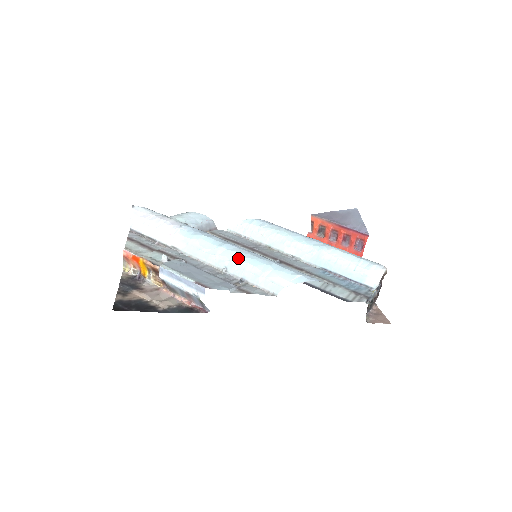
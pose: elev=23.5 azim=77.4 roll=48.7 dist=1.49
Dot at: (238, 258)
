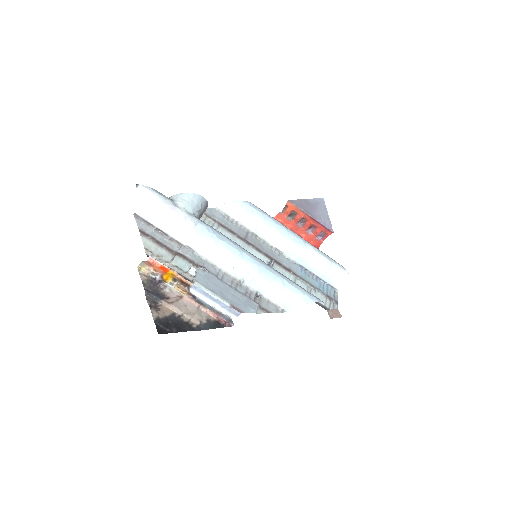
Dot at: (255, 272)
